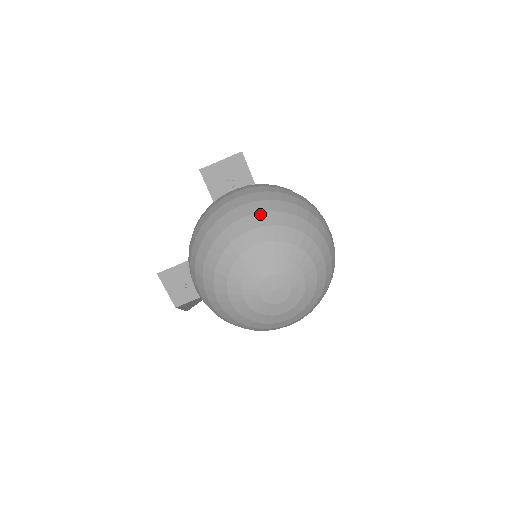
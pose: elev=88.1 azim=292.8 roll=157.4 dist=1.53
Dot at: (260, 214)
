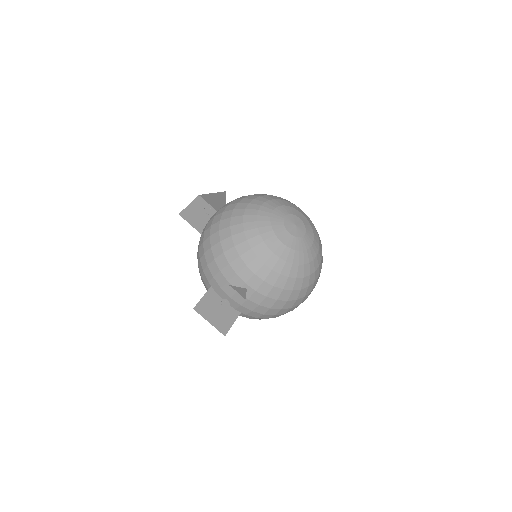
Dot at: (246, 198)
